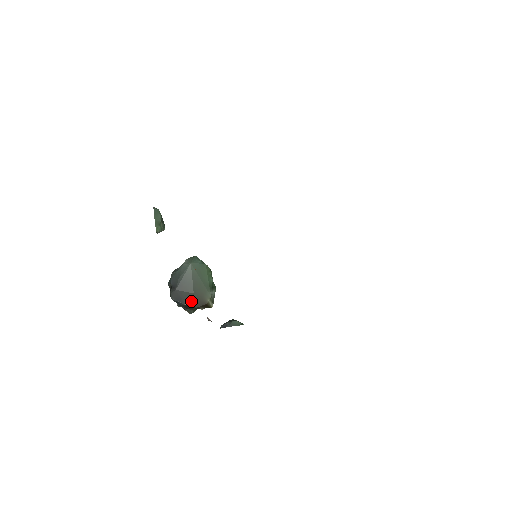
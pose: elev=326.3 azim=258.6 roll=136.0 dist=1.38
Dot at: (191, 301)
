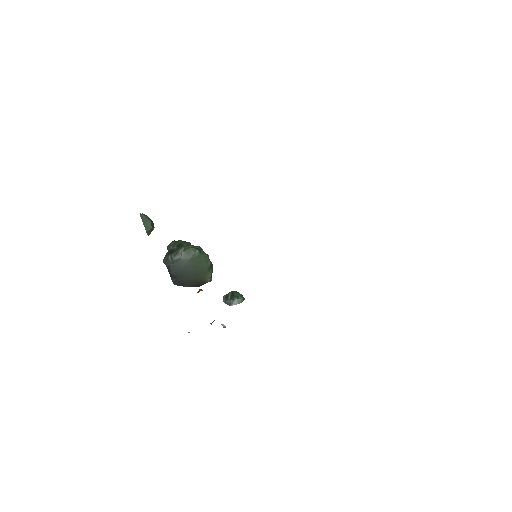
Dot at: (193, 284)
